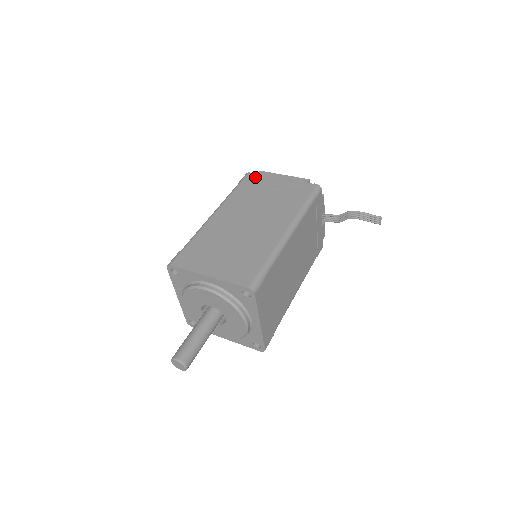
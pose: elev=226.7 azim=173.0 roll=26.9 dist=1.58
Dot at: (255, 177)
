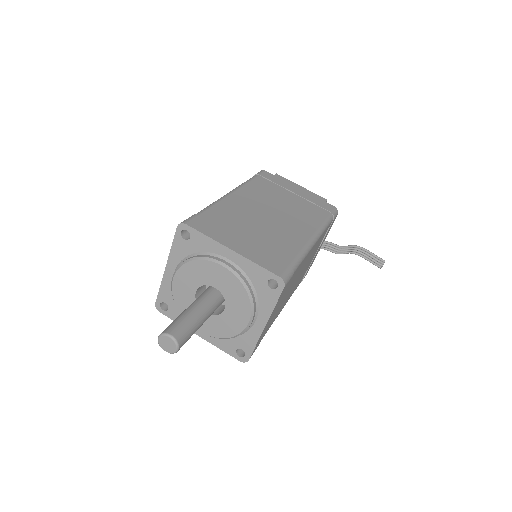
Dot at: (272, 177)
